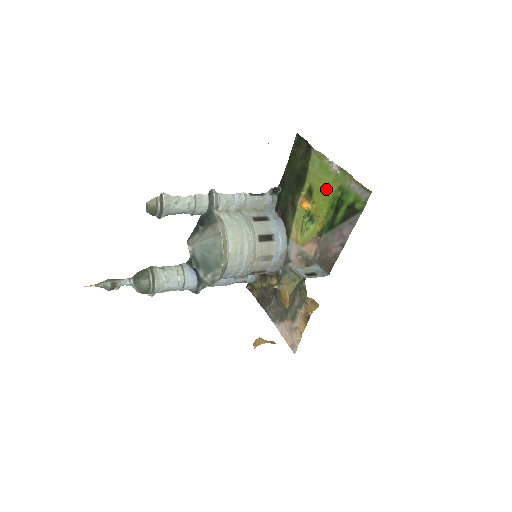
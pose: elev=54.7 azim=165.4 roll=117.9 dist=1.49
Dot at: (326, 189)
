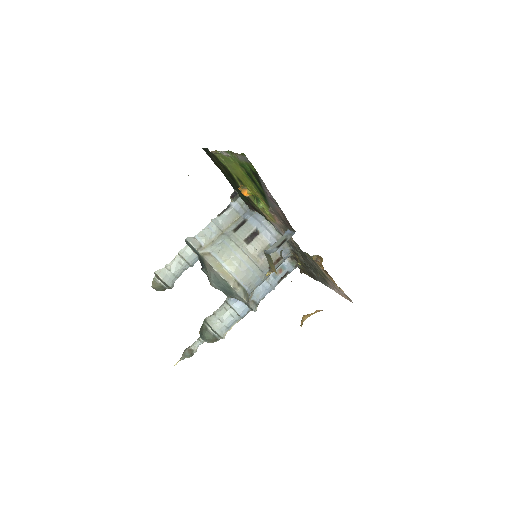
Dot at: (239, 172)
